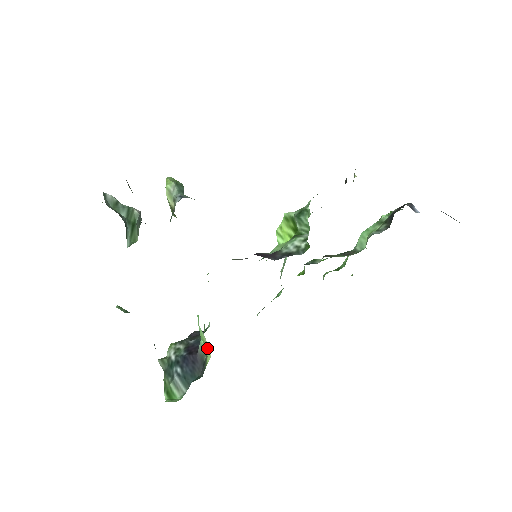
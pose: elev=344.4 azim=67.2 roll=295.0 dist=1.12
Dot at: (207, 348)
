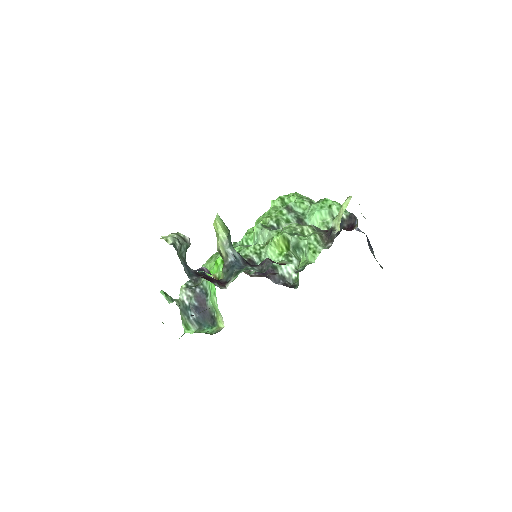
Dot at: (220, 319)
